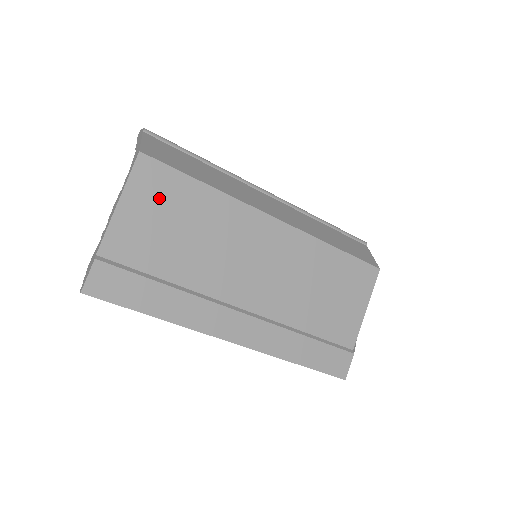
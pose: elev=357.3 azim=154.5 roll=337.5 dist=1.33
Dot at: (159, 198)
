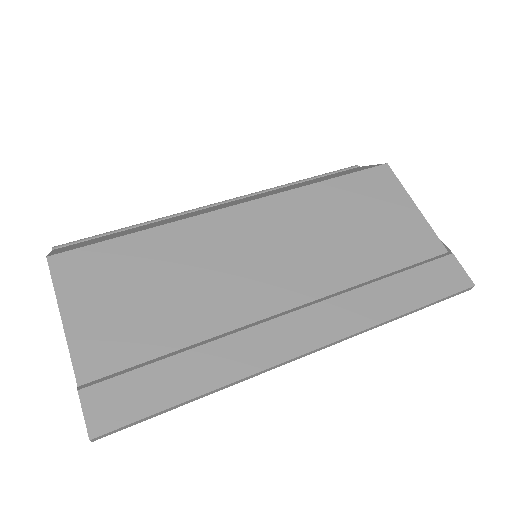
Dot at: (101, 280)
